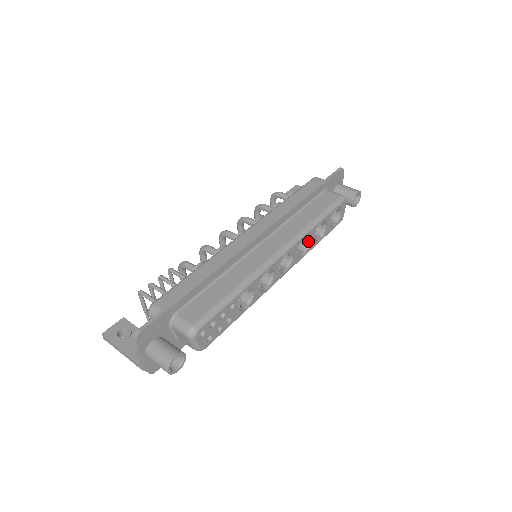
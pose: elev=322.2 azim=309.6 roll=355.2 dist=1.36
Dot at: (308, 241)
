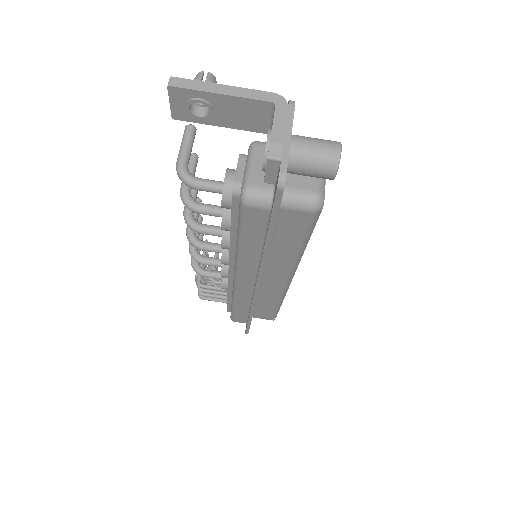
Dot at: occluded
